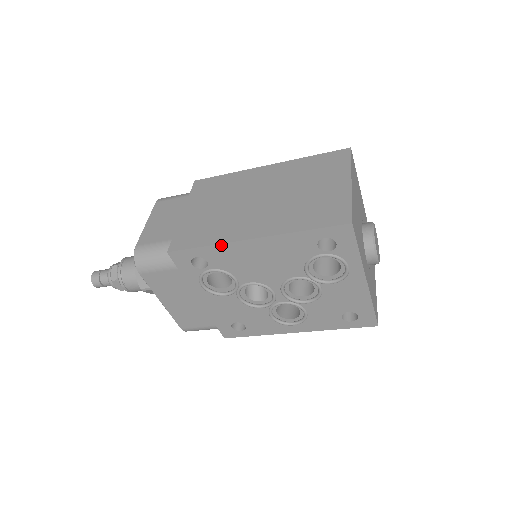
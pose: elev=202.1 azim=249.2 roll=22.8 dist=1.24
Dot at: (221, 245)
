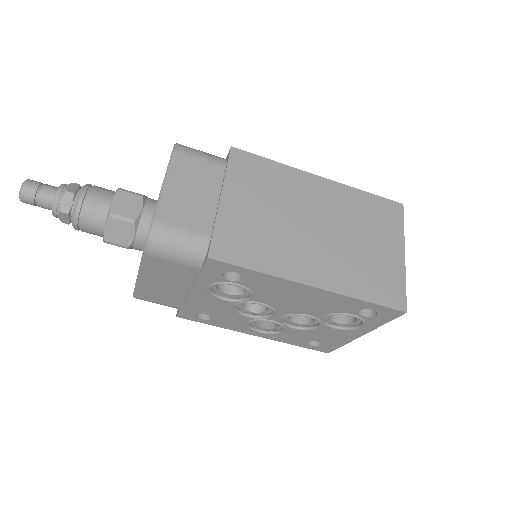
Dot at: (275, 277)
